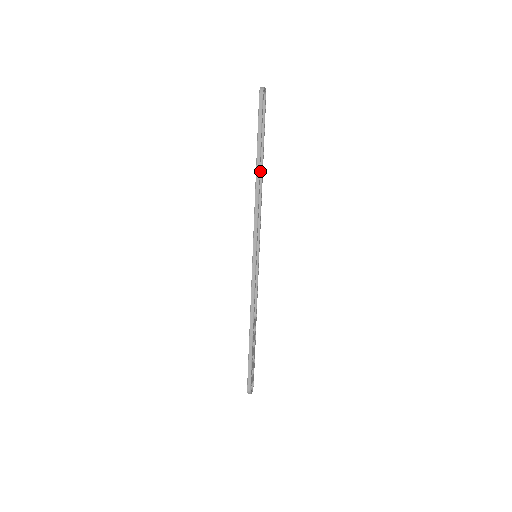
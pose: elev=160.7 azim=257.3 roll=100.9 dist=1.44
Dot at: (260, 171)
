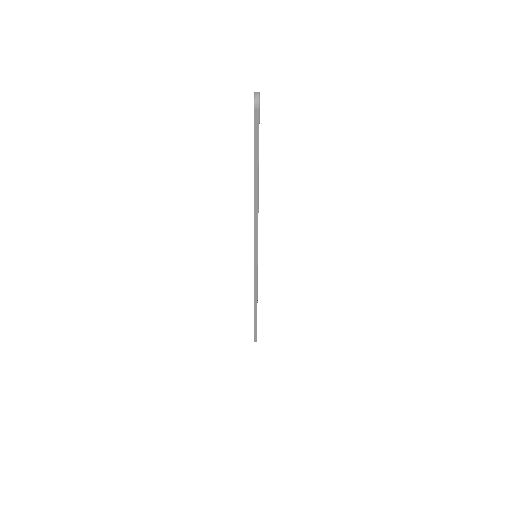
Dot at: occluded
